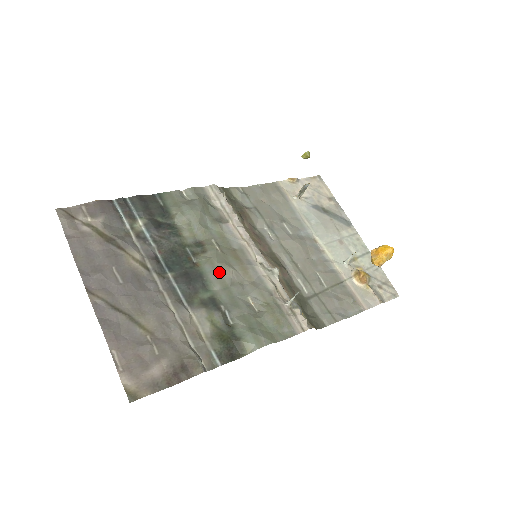
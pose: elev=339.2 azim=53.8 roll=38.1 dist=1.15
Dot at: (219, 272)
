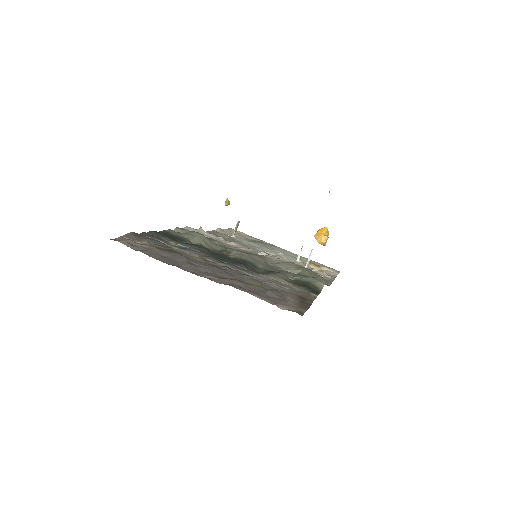
Dot at: (253, 258)
